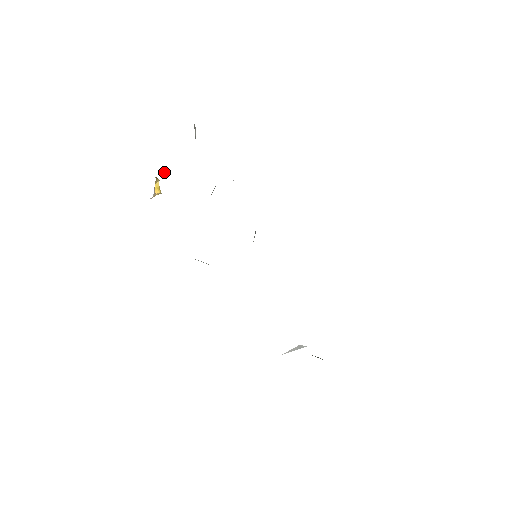
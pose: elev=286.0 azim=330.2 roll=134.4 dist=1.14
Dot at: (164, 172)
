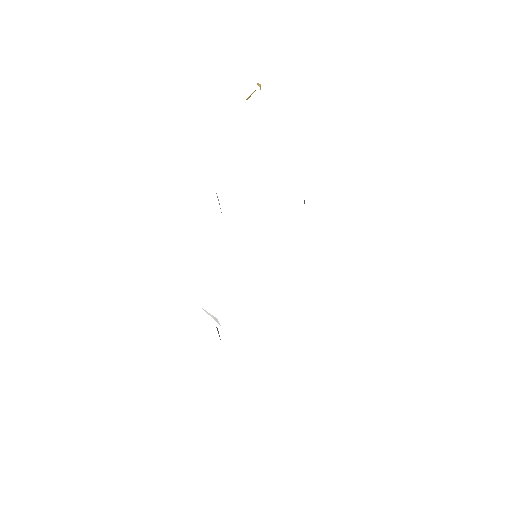
Dot at: occluded
